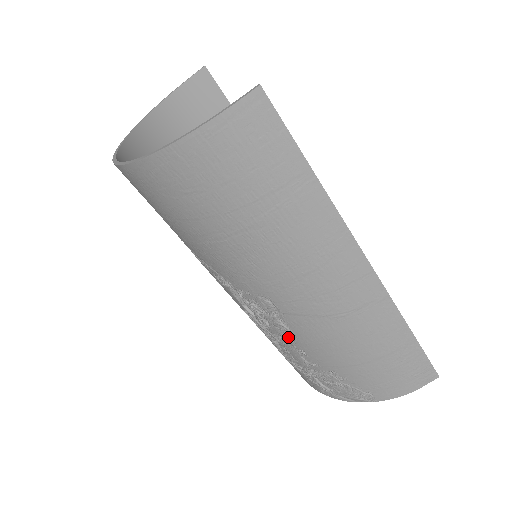
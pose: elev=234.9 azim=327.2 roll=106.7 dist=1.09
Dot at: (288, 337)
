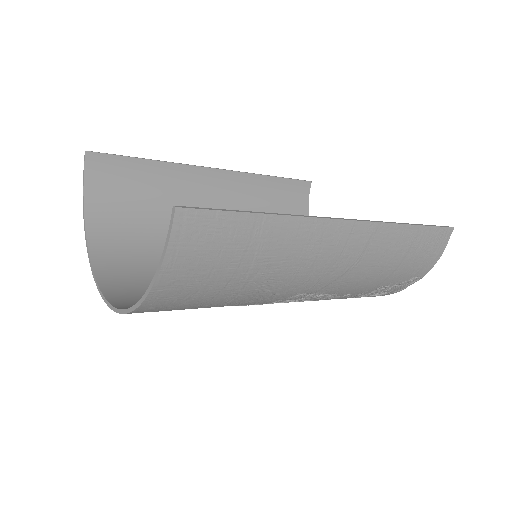
Dot at: (329, 296)
